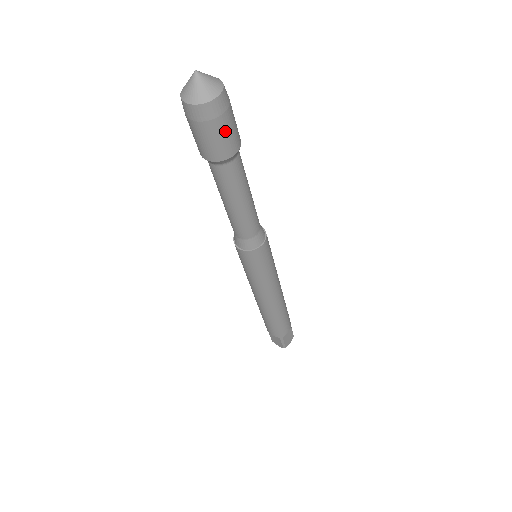
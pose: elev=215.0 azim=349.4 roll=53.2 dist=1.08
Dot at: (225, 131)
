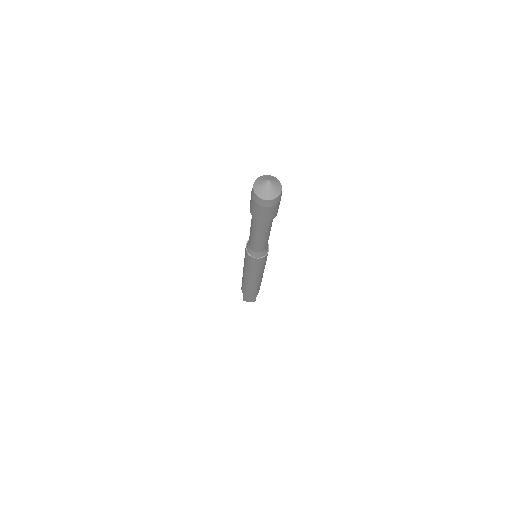
Dot at: (261, 212)
